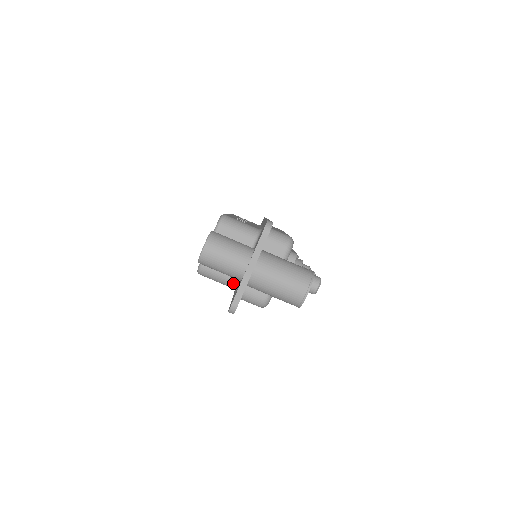
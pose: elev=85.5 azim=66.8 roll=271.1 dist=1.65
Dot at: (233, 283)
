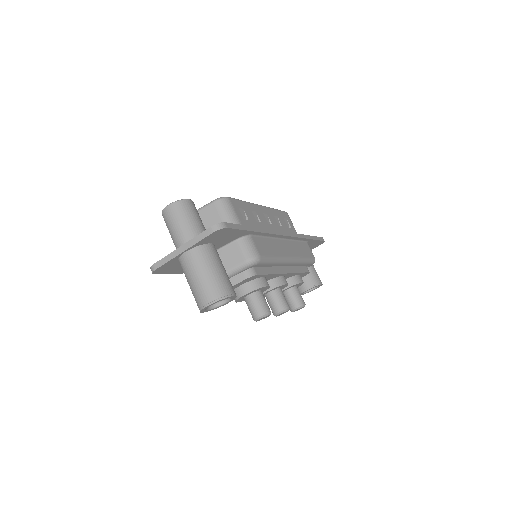
Dot at: occluded
